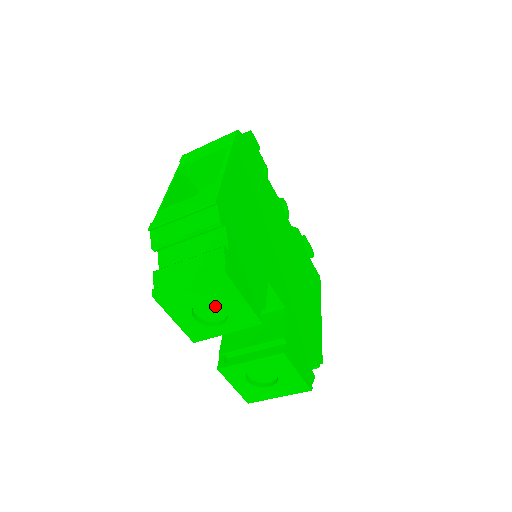
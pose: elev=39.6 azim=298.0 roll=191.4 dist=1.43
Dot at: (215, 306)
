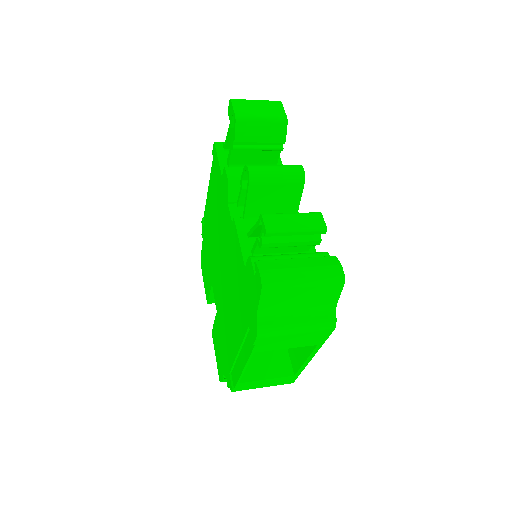
Dot at: occluded
